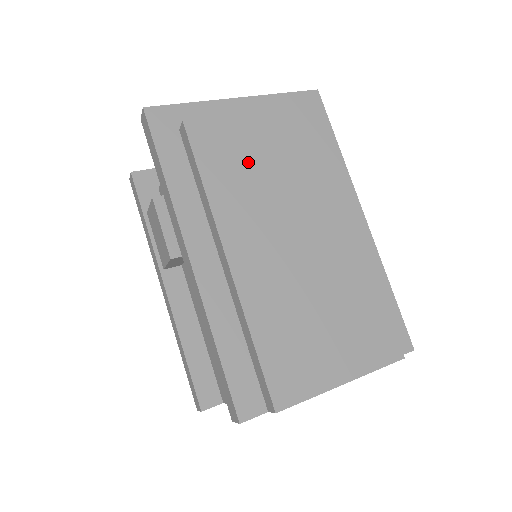
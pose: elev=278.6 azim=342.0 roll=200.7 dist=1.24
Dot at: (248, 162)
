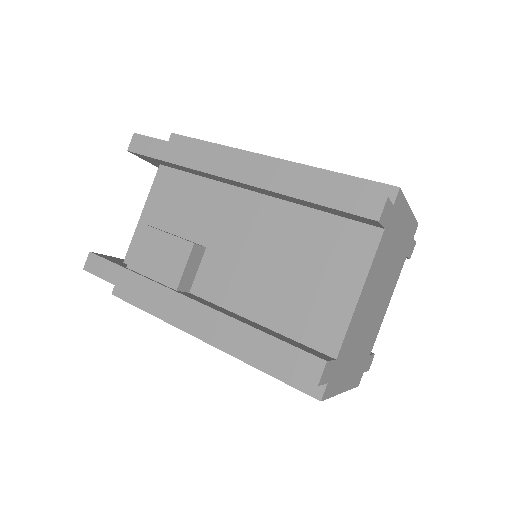
Dot at: occluded
